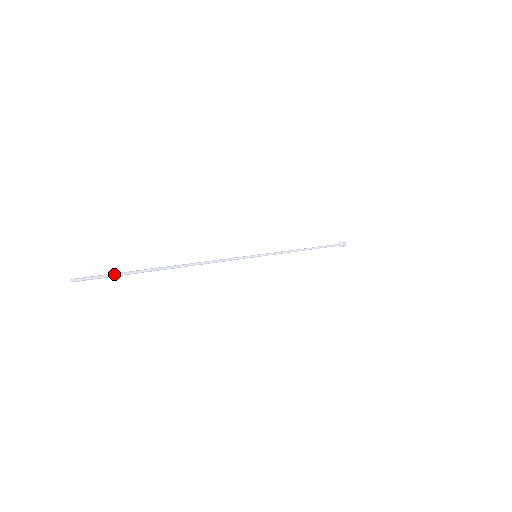
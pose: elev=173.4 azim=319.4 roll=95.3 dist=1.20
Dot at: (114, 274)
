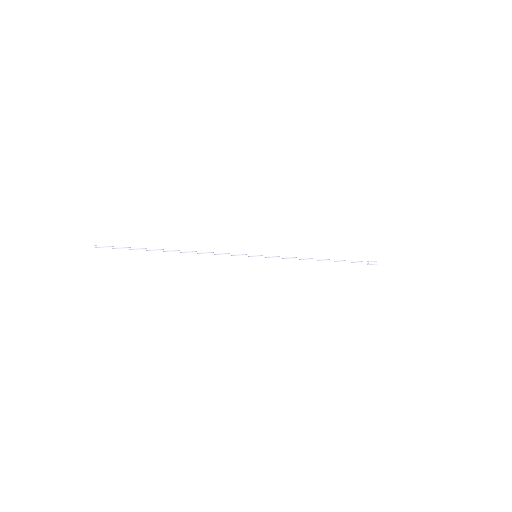
Dot at: (123, 248)
